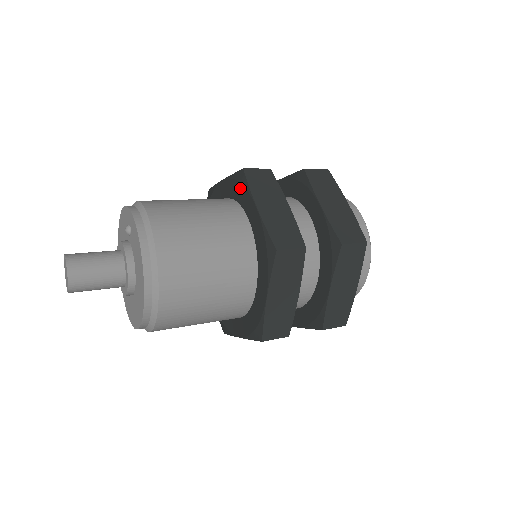
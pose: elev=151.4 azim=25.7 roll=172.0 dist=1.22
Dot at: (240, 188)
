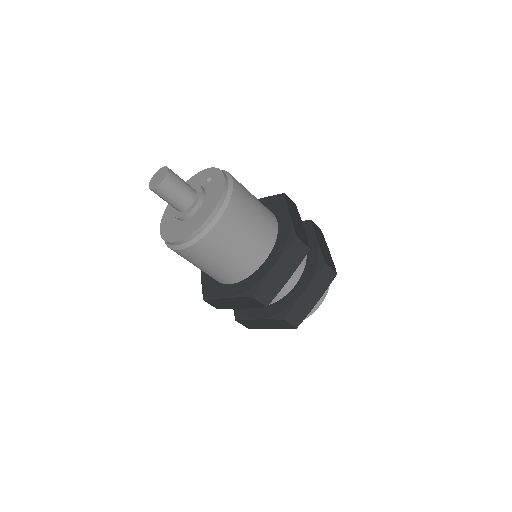
Dot at: (277, 203)
